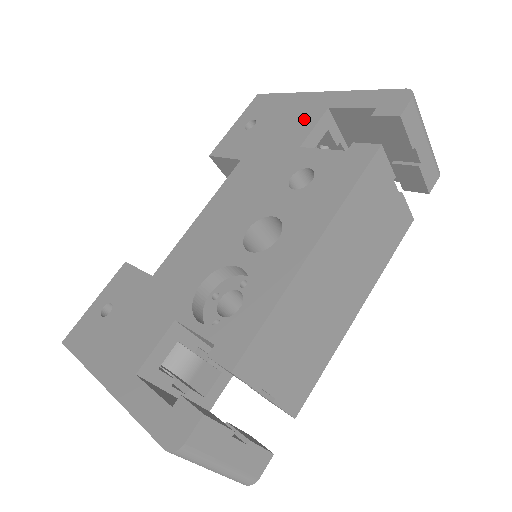
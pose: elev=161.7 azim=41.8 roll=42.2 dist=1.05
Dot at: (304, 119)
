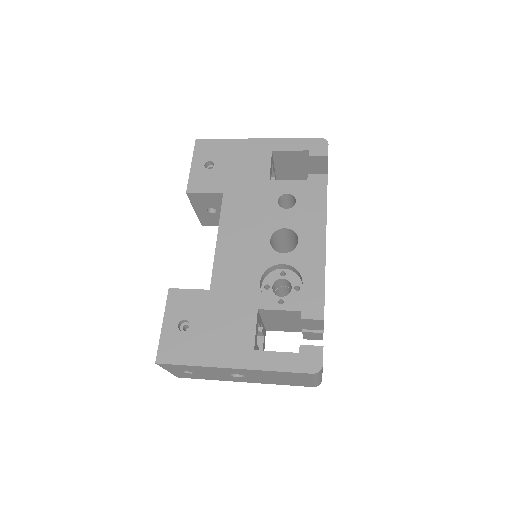
Dot at: (258, 159)
